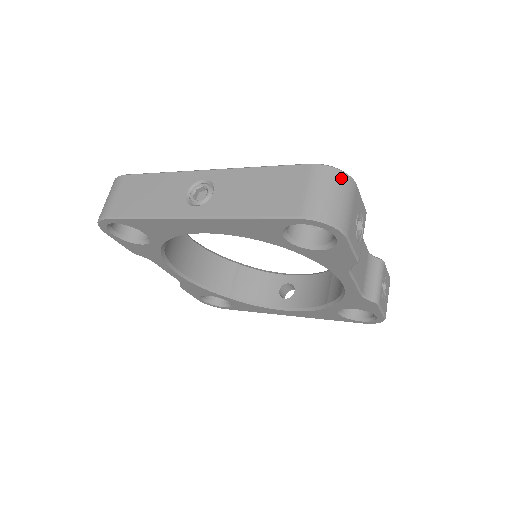
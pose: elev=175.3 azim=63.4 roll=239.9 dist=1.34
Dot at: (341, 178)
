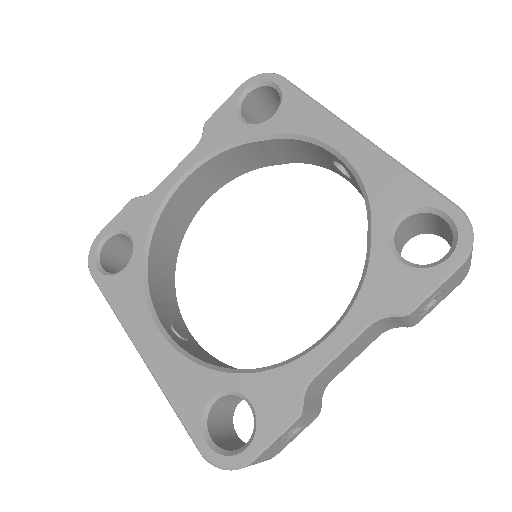
Dot at: occluded
